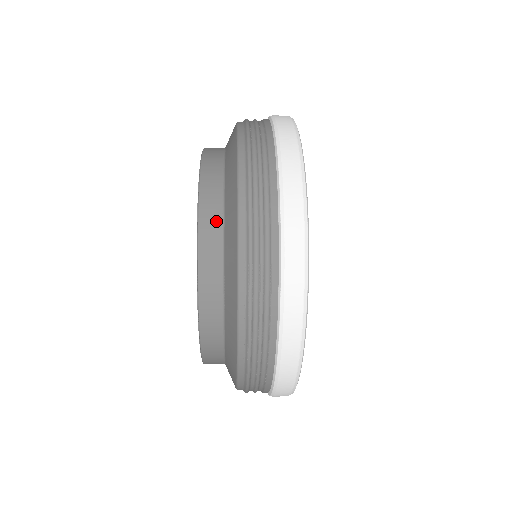
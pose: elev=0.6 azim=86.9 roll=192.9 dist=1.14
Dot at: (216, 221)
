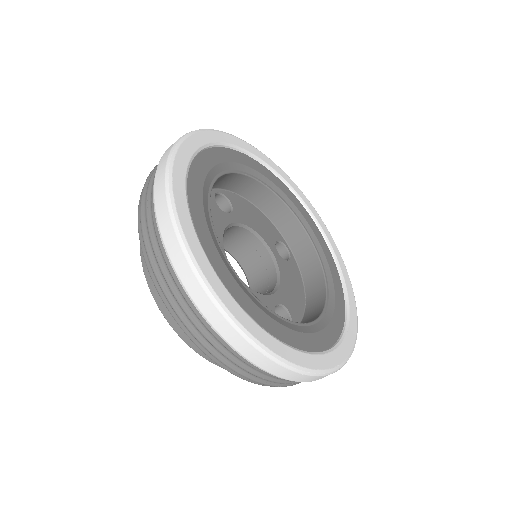
Dot at: occluded
